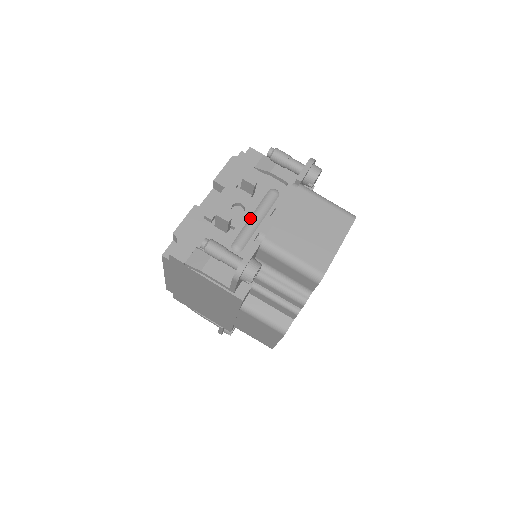
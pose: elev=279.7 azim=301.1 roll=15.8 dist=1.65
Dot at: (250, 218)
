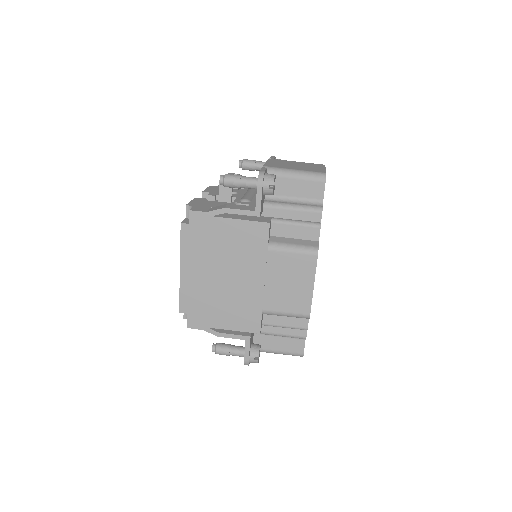
Dot at: (245, 193)
